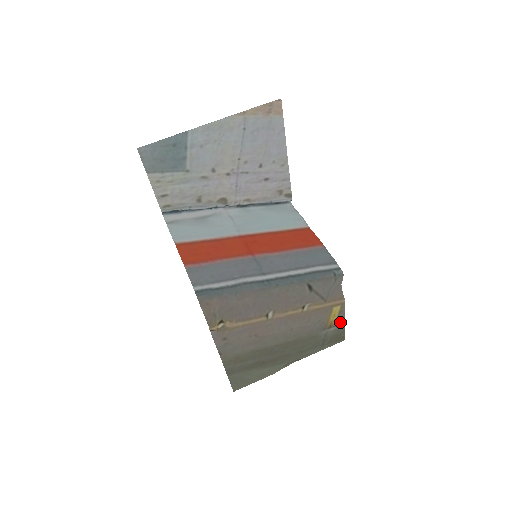
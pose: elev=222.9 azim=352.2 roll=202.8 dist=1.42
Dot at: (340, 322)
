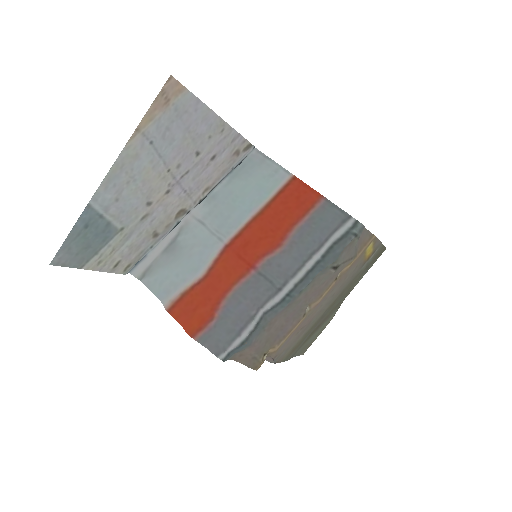
Dot at: (377, 247)
